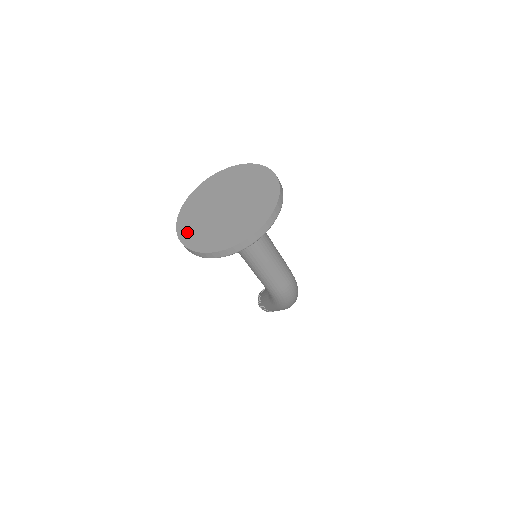
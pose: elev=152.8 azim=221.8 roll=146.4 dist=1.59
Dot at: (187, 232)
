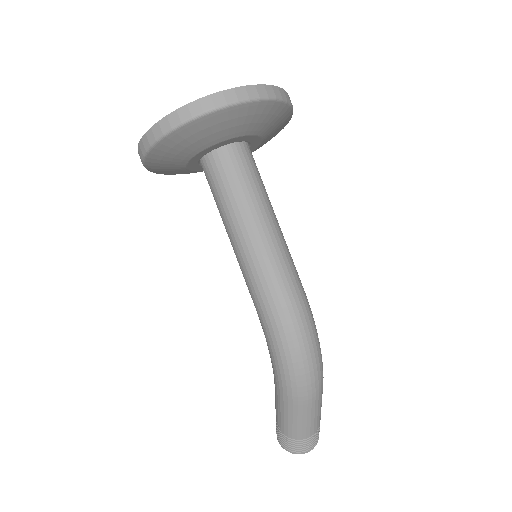
Dot at: occluded
